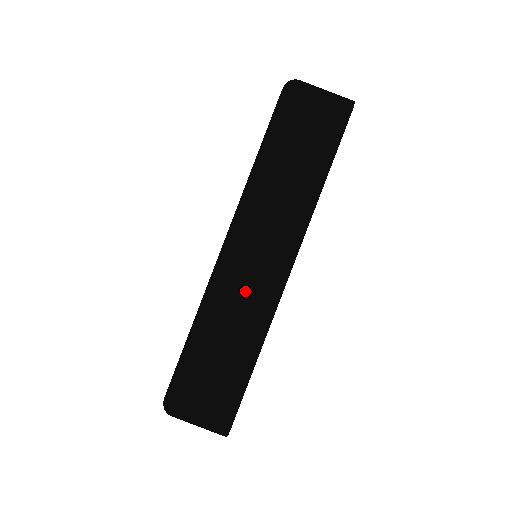
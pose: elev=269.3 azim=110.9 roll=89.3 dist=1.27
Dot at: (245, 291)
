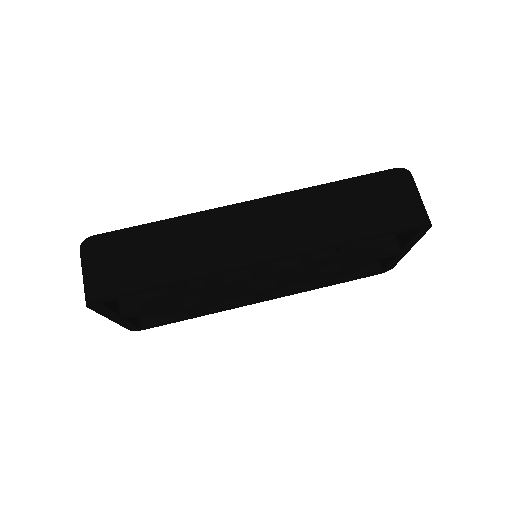
Dot at: (220, 237)
